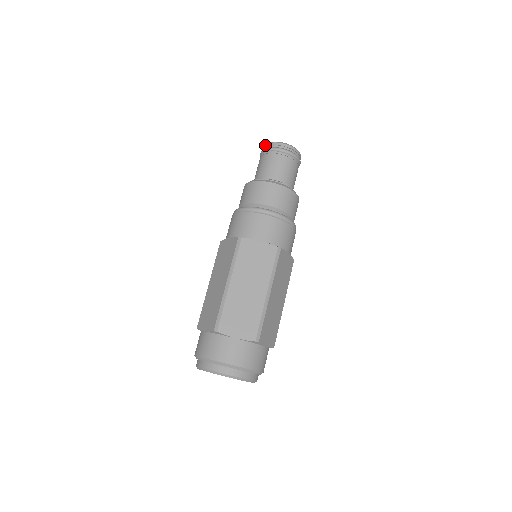
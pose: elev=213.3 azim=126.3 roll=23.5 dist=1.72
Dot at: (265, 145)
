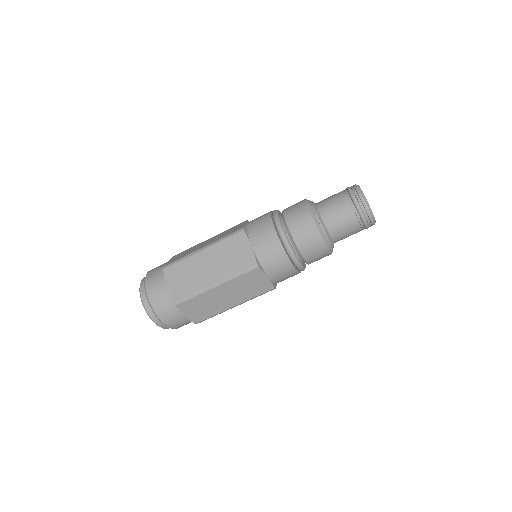
Dot at: (362, 197)
